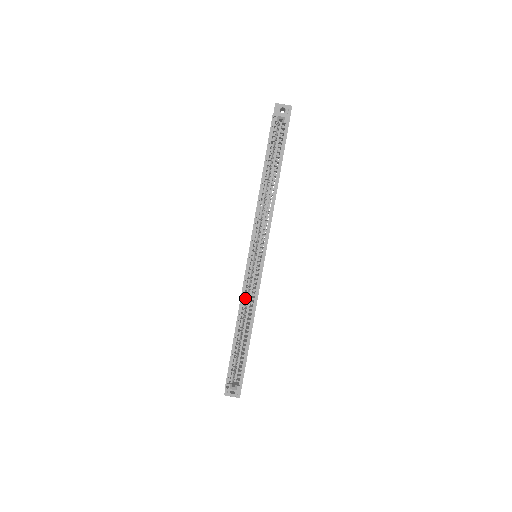
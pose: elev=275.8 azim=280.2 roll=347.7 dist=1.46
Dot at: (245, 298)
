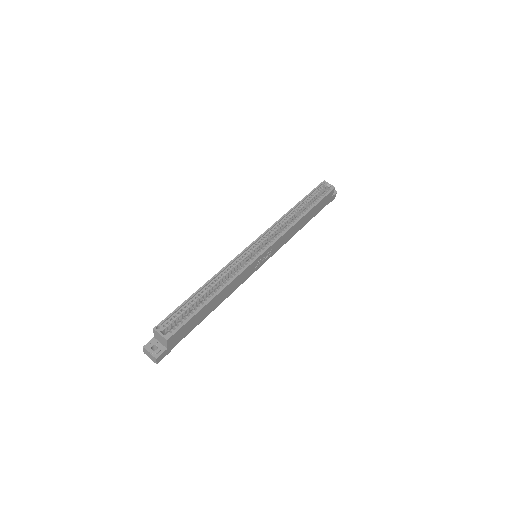
Dot at: occluded
